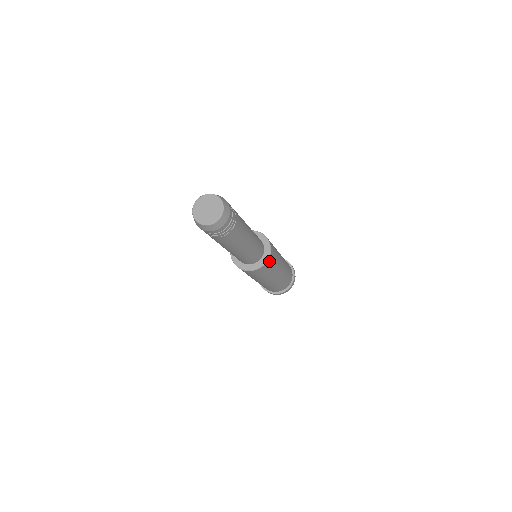
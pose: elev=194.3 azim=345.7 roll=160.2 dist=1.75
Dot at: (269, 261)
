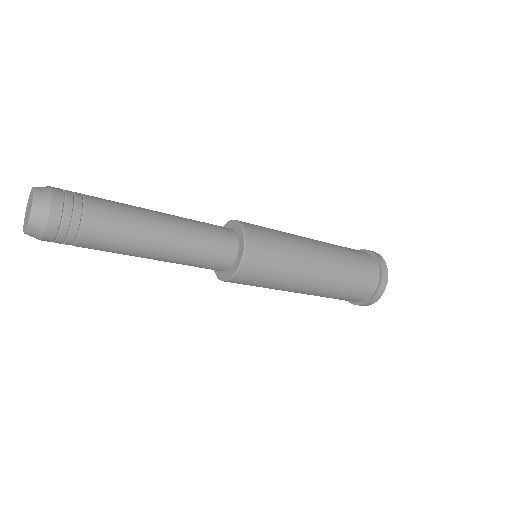
Dot at: (251, 231)
